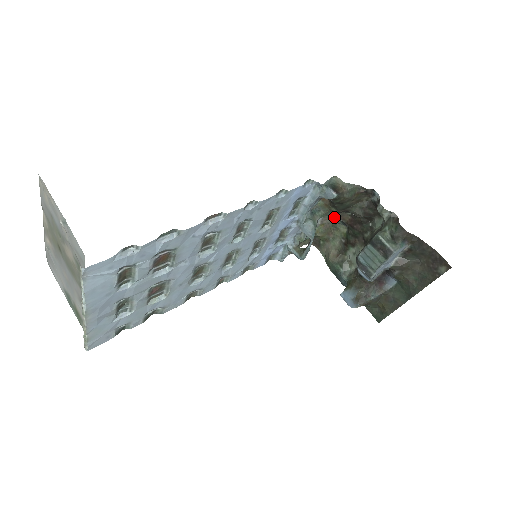
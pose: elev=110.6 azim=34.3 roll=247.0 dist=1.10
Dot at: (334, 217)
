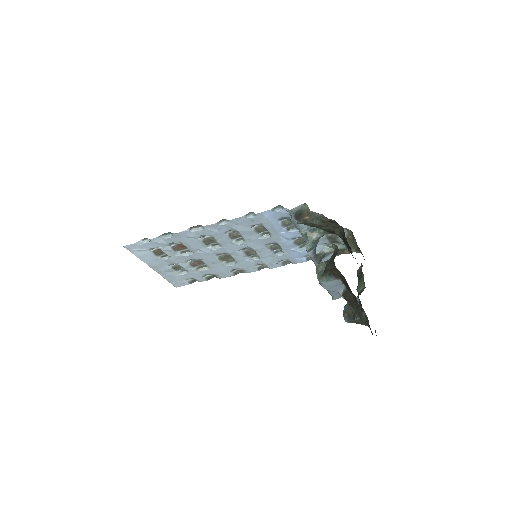
Dot at: occluded
